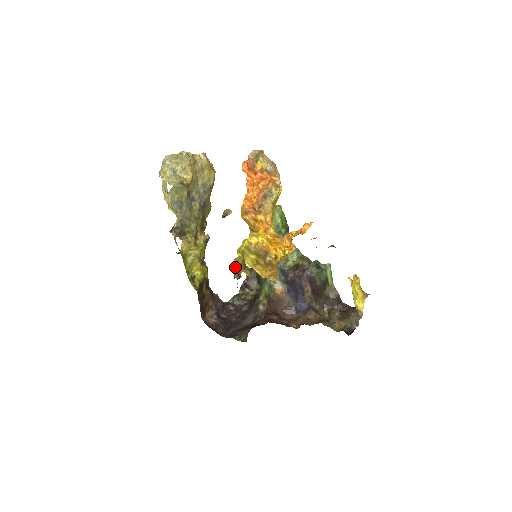
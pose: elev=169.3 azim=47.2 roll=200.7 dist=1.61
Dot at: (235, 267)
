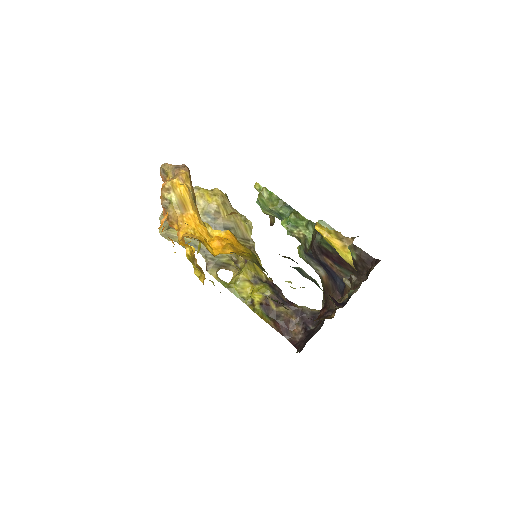
Dot at: (212, 282)
